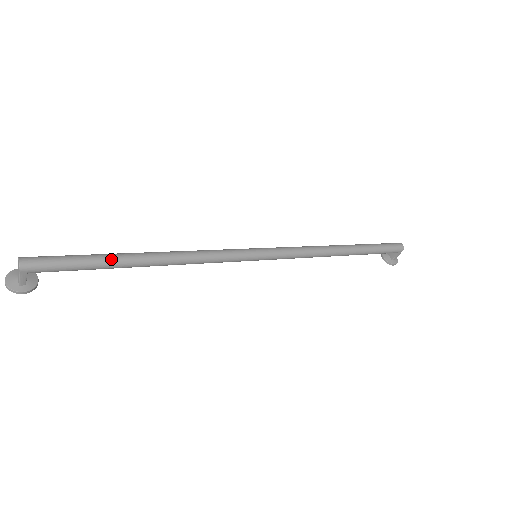
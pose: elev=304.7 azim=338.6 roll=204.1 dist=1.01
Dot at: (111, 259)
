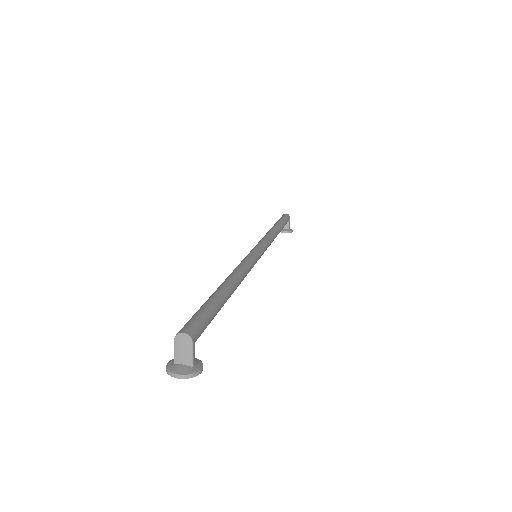
Dot at: (218, 296)
